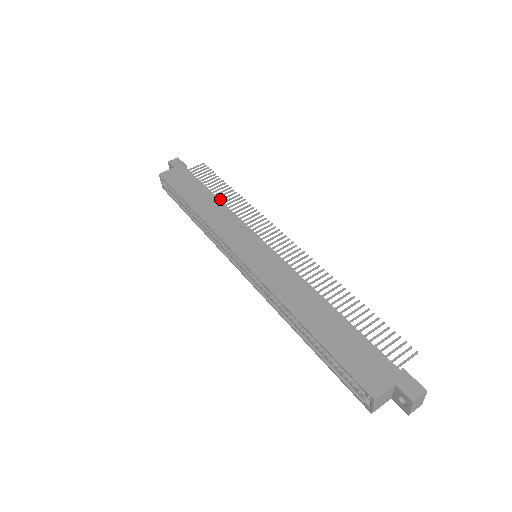
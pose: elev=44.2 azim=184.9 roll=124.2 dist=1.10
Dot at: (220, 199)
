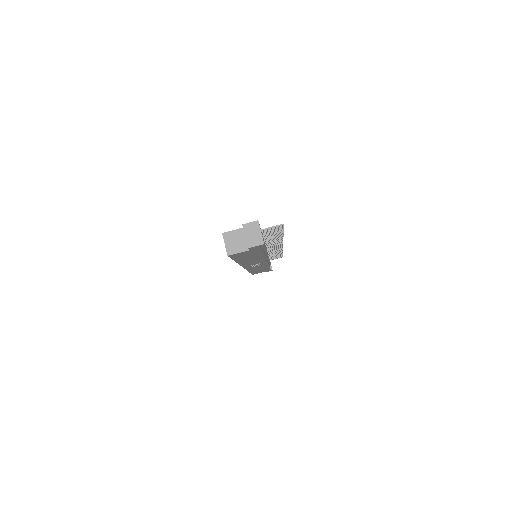
Dot at: occluded
